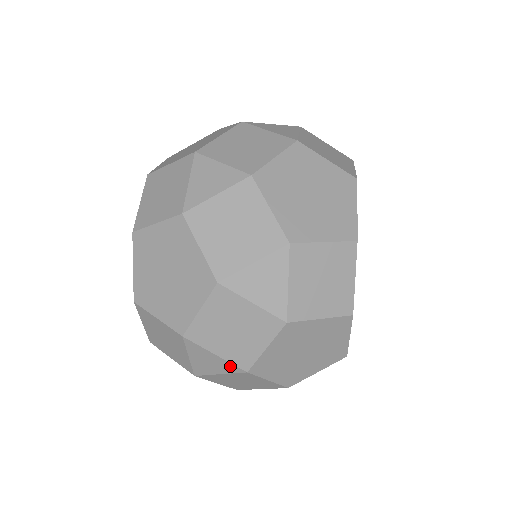
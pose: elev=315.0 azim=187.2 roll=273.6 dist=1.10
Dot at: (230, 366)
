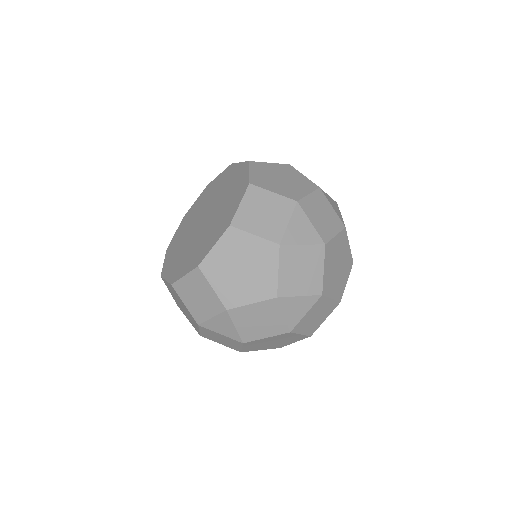
Dot at: (316, 236)
